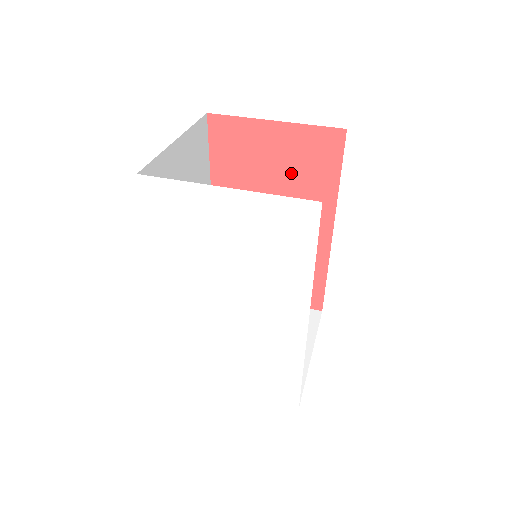
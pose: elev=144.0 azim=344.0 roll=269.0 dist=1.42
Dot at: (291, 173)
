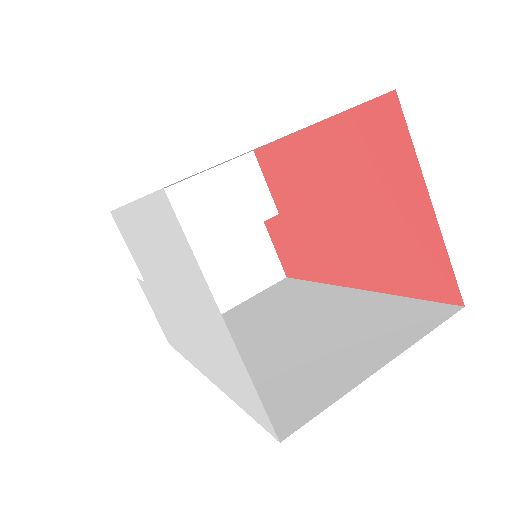
Dot at: (383, 234)
